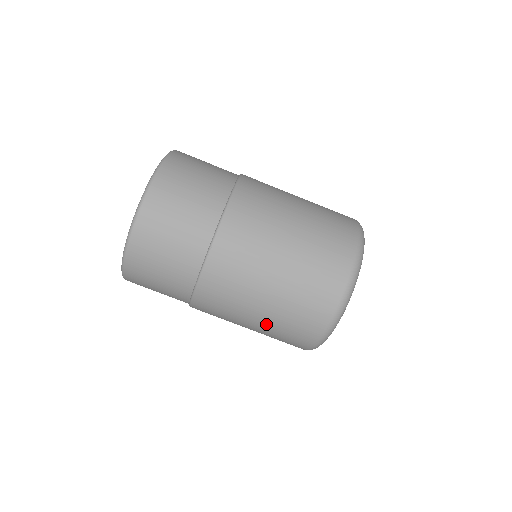
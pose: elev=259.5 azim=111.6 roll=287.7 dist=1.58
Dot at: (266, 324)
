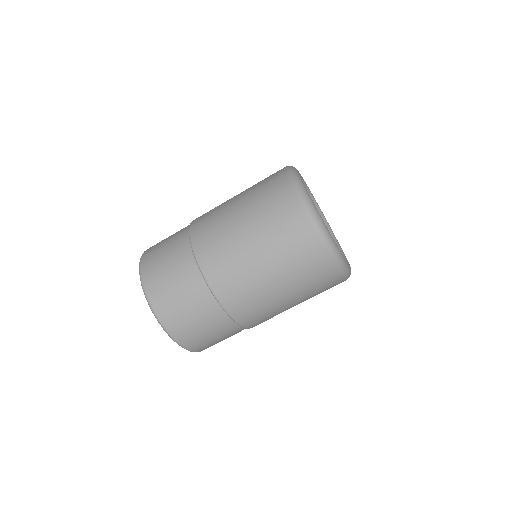
Dot at: occluded
